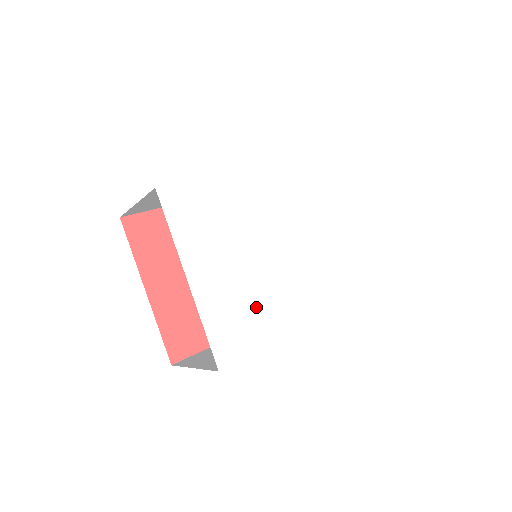
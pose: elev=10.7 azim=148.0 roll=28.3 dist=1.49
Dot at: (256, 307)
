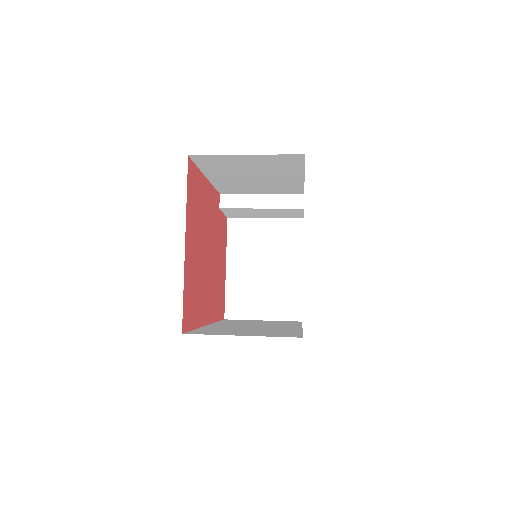
Dot at: occluded
